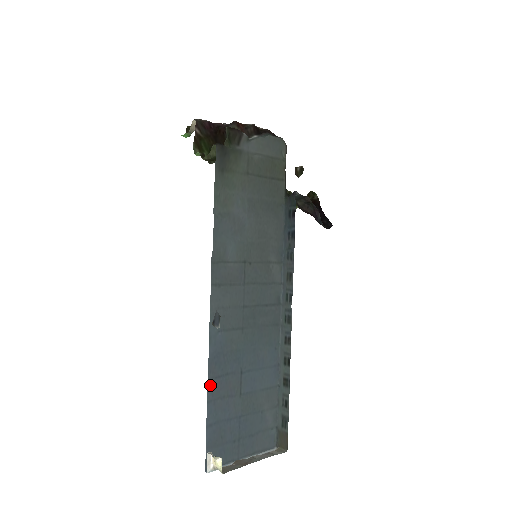
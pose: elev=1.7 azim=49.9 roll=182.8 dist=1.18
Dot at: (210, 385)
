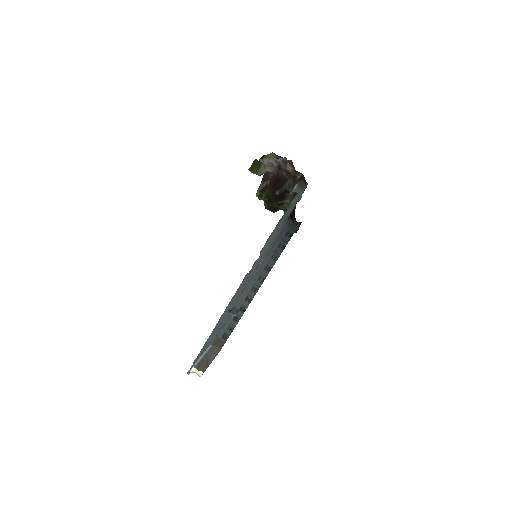
Dot at: occluded
